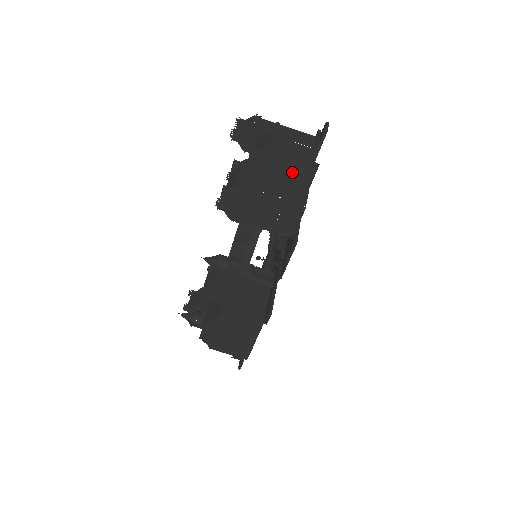
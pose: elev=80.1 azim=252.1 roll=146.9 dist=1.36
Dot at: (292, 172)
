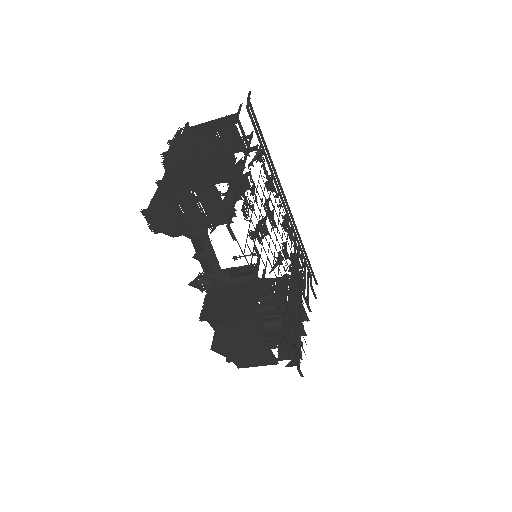
Dot at: (207, 160)
